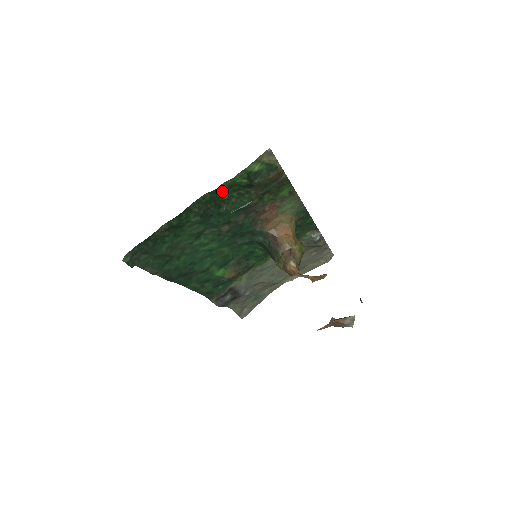
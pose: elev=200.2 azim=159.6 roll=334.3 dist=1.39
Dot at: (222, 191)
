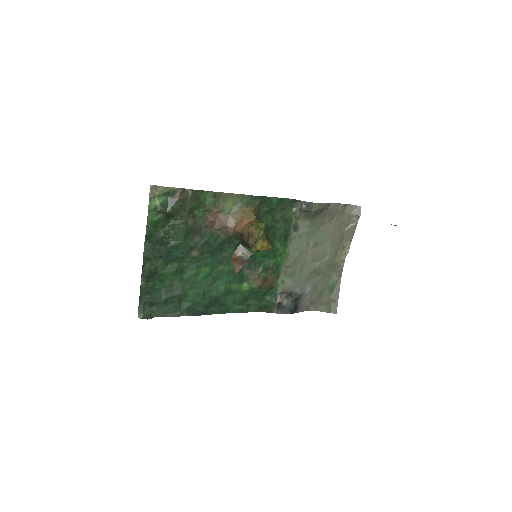
Dot at: (153, 233)
